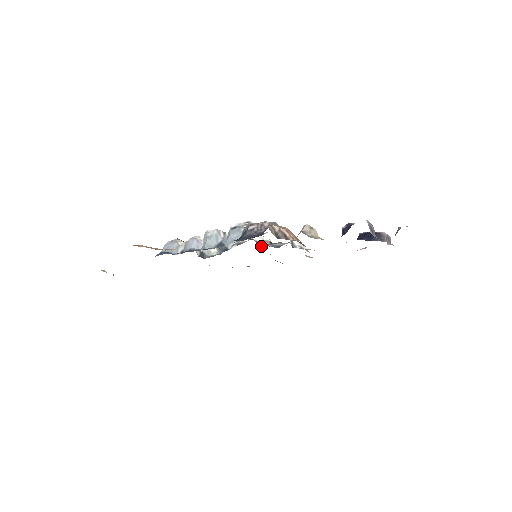
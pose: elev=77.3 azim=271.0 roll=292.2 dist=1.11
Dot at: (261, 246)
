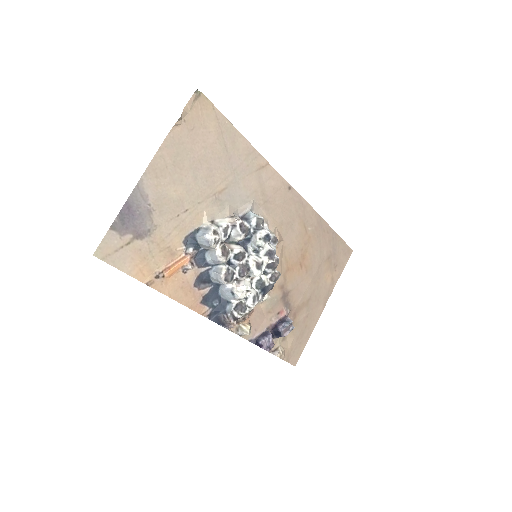
Dot at: (252, 277)
